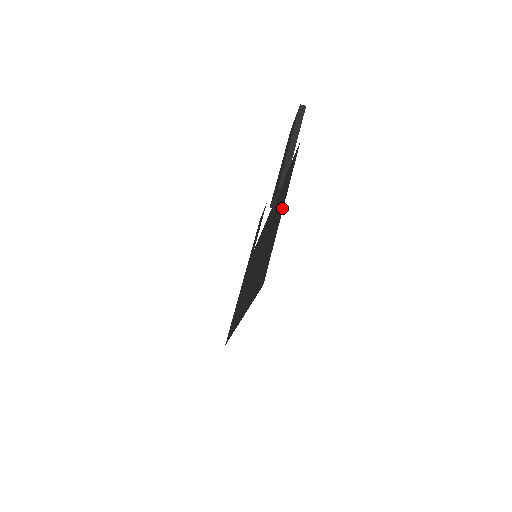
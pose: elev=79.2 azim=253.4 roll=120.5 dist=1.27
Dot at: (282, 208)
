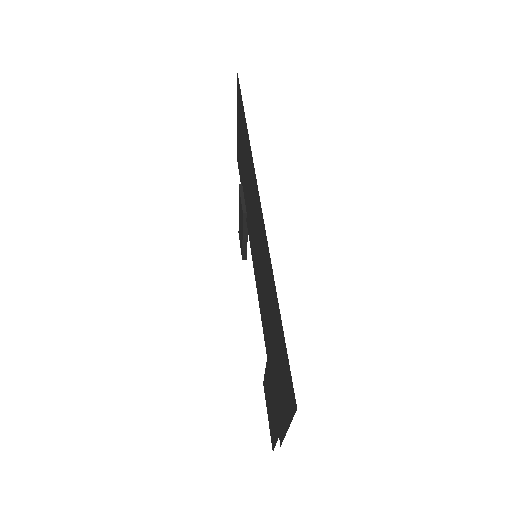
Dot at: (237, 122)
